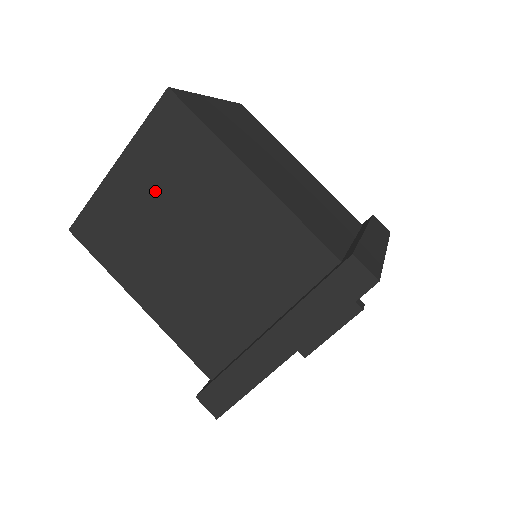
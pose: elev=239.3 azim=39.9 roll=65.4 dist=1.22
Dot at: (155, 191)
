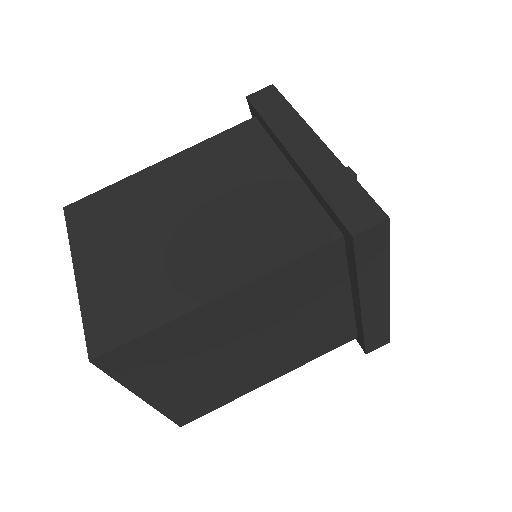
Dot at: (186, 372)
